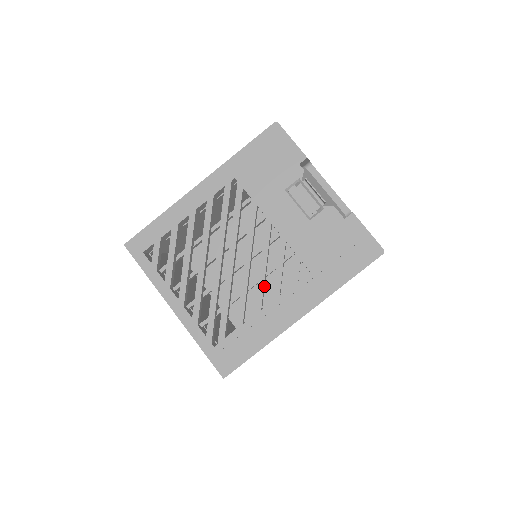
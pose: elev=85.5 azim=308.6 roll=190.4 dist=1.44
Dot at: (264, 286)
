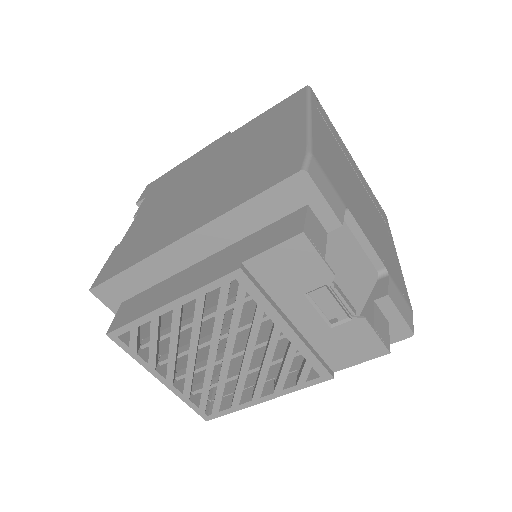
Dot at: (265, 377)
